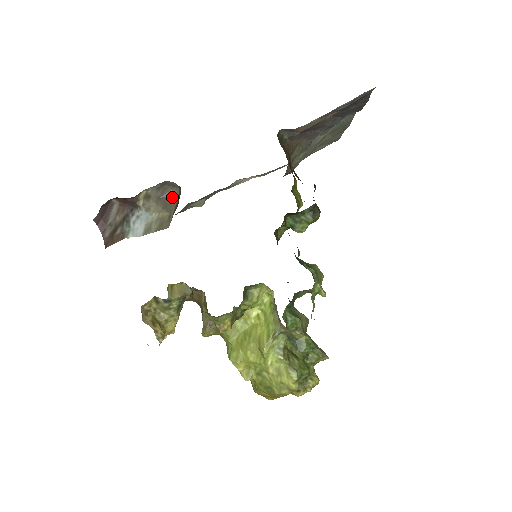
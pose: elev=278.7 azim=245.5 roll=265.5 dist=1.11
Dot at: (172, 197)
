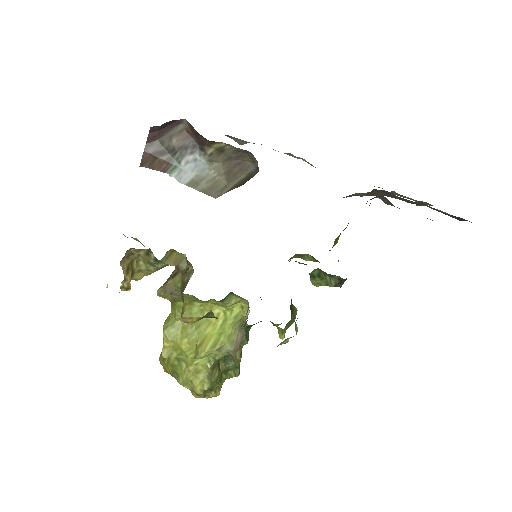
Dot at: (242, 169)
